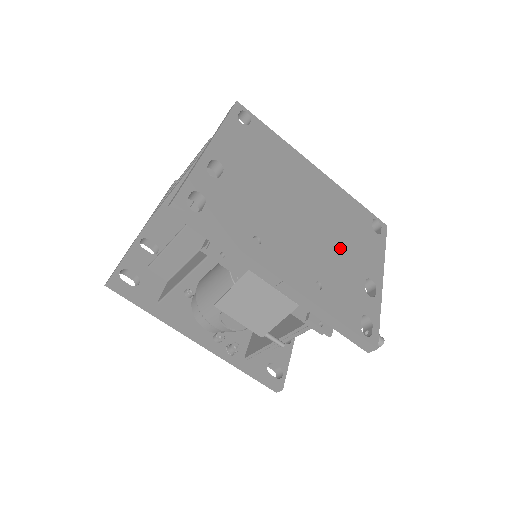
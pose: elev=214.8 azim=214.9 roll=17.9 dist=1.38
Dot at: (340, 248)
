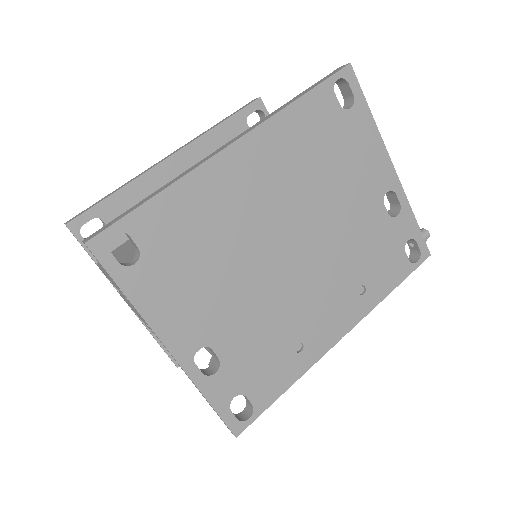
Dot at: (343, 214)
